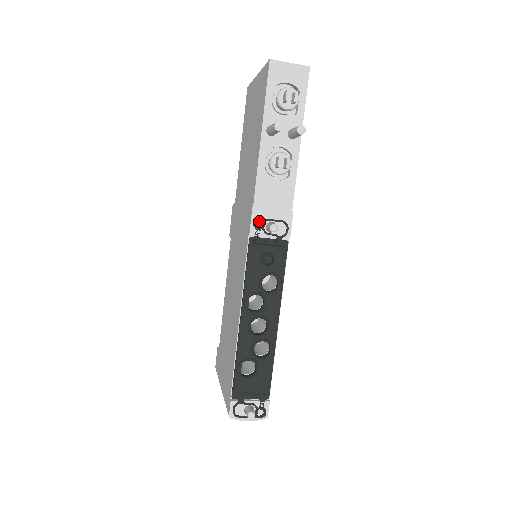
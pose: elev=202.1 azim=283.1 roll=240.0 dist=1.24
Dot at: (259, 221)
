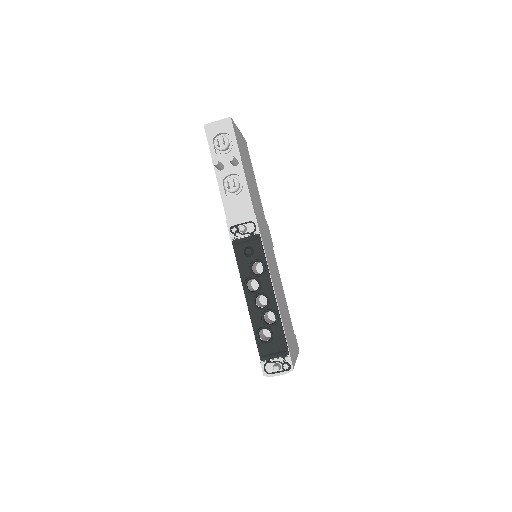
Dot at: (234, 228)
